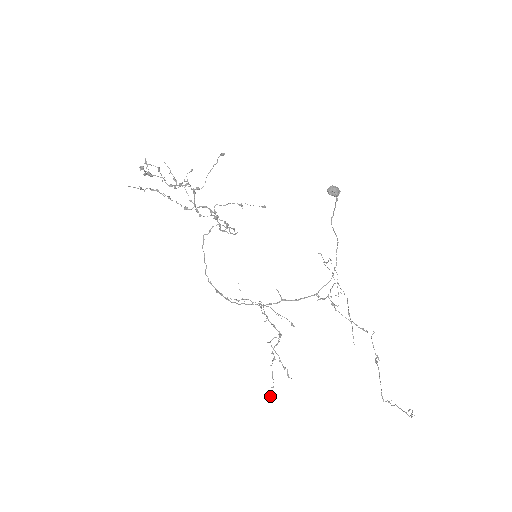
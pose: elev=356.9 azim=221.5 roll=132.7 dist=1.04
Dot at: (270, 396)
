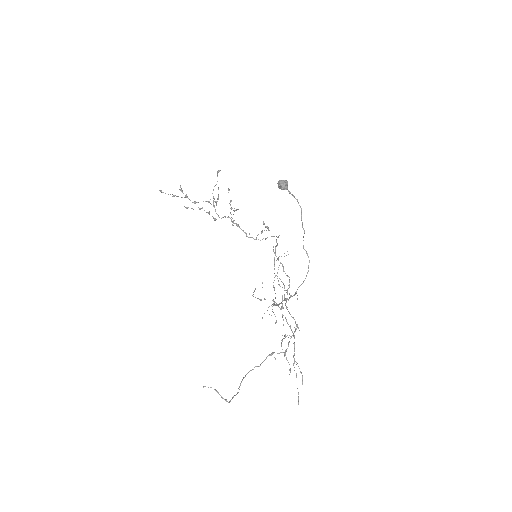
Dot at: (298, 403)
